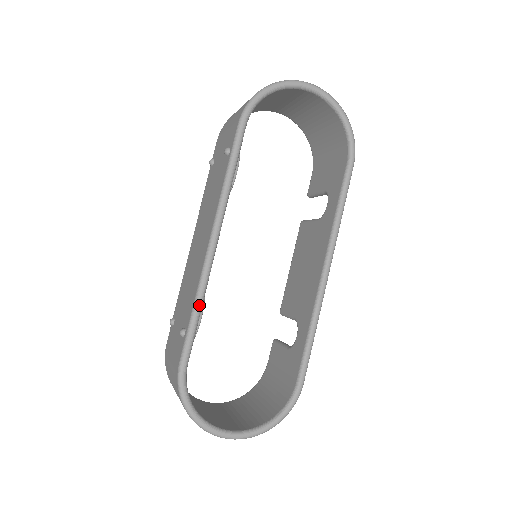
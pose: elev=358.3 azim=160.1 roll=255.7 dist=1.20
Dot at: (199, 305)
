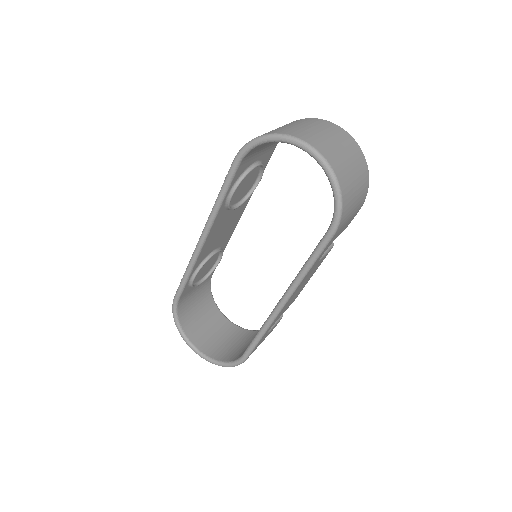
Dot at: (187, 273)
